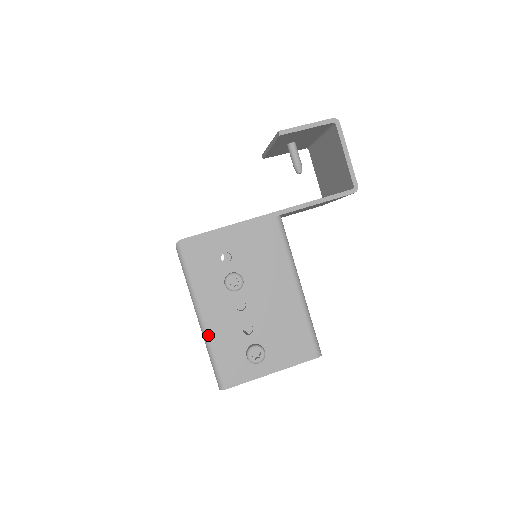
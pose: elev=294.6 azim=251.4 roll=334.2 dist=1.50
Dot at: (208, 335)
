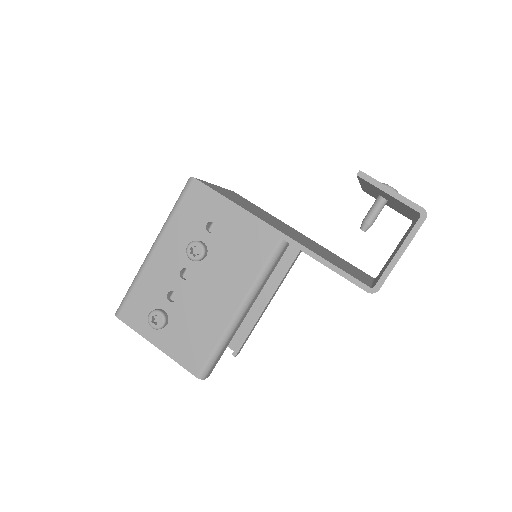
Dot at: (144, 267)
